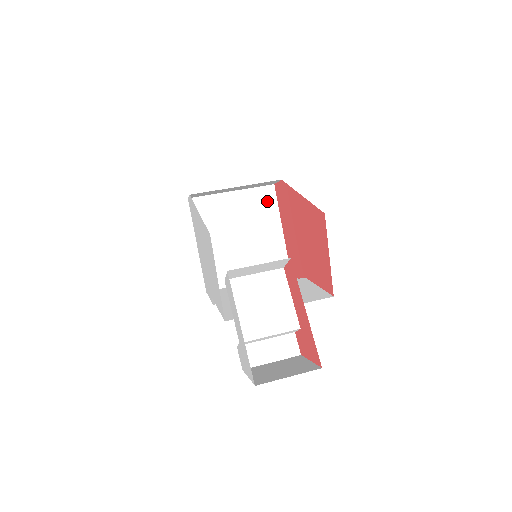
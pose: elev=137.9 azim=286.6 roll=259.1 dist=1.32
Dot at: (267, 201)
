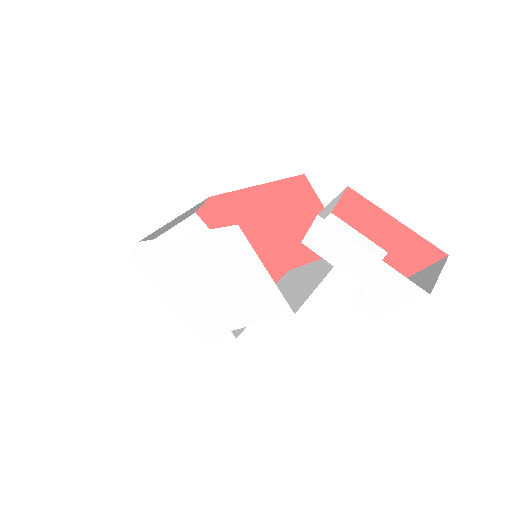
Dot at: (199, 230)
